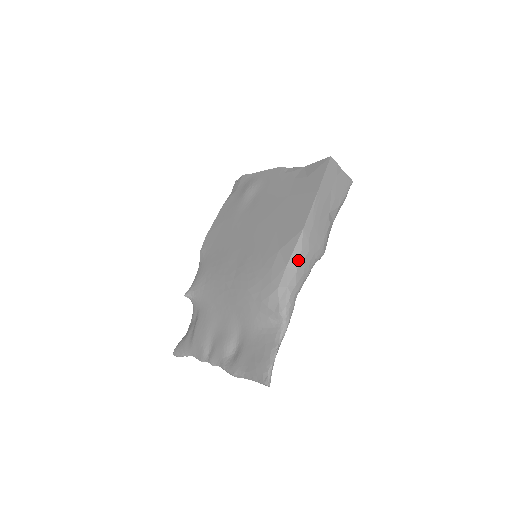
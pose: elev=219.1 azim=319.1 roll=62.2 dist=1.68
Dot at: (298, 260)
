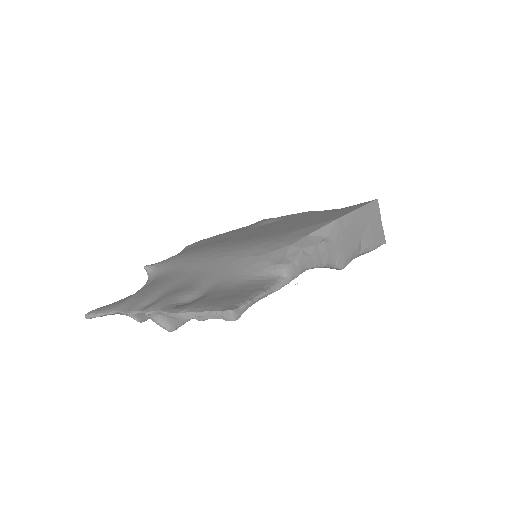
Dot at: (322, 238)
